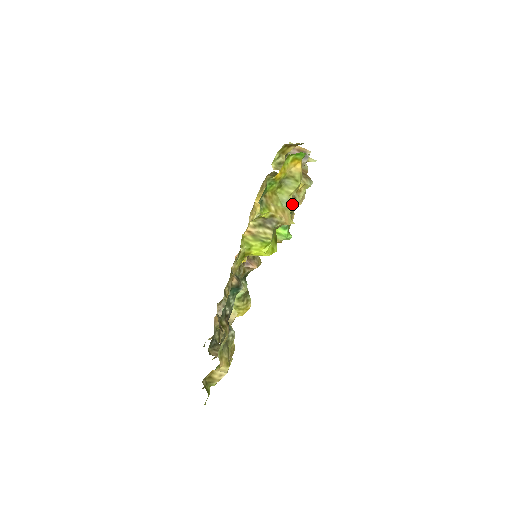
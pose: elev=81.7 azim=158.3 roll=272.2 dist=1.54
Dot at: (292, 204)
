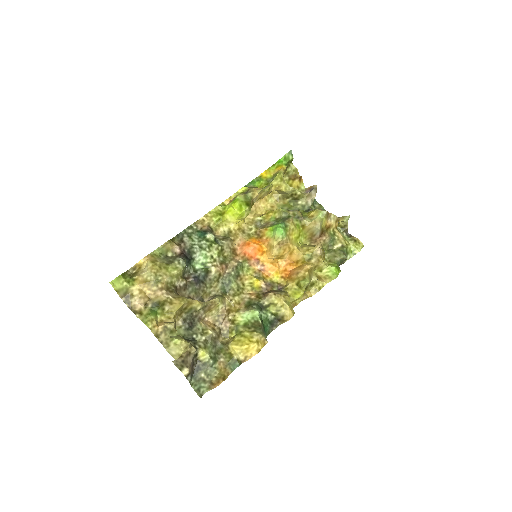
Dot at: (269, 186)
